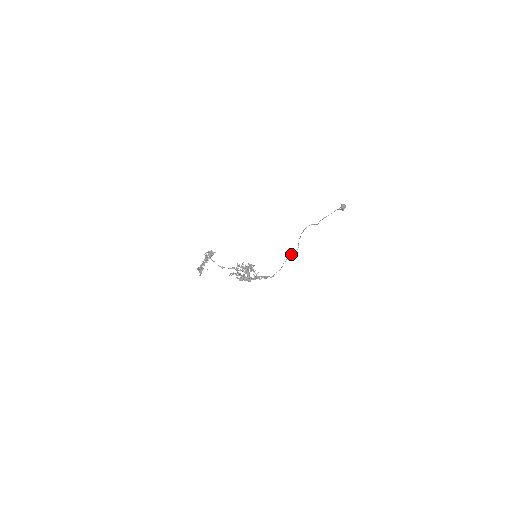
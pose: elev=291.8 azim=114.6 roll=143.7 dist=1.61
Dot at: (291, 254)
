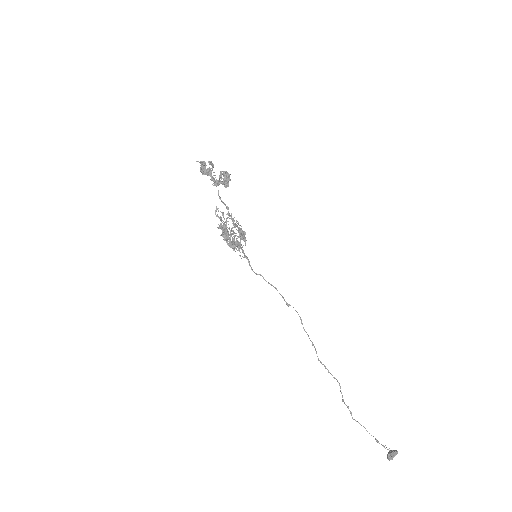
Dot at: occluded
